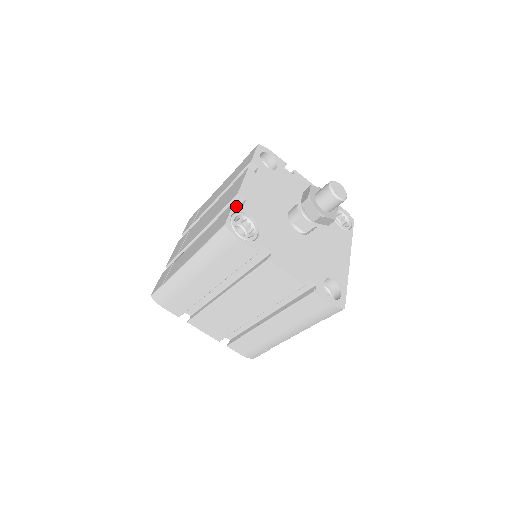
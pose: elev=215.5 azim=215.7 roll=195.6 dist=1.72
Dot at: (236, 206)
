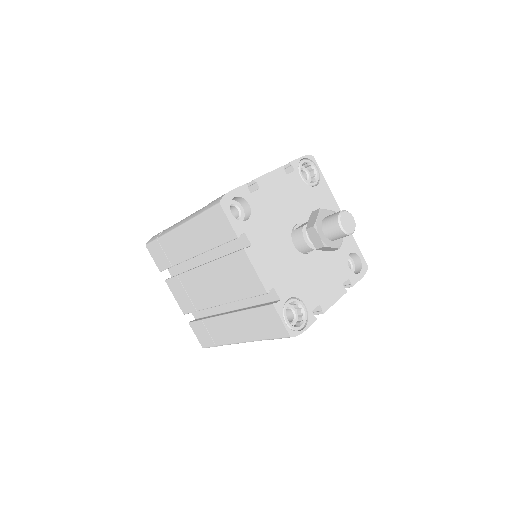
Dot at: (278, 308)
